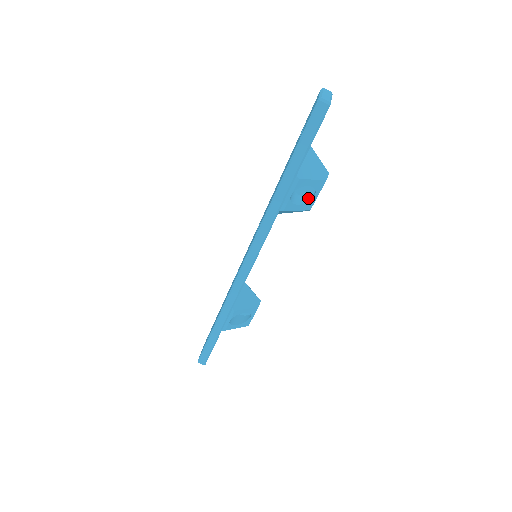
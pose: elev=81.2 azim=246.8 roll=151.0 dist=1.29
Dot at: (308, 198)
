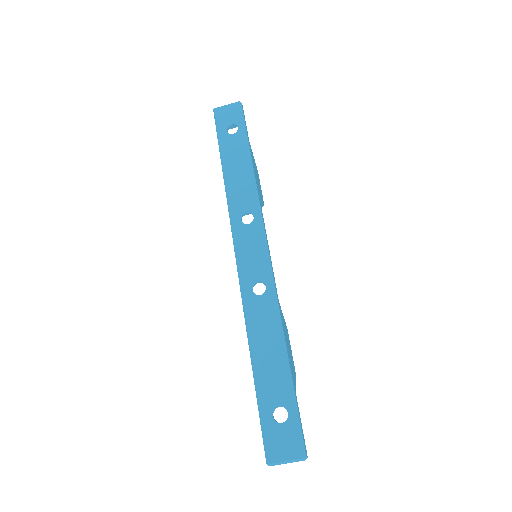
Dot at: occluded
